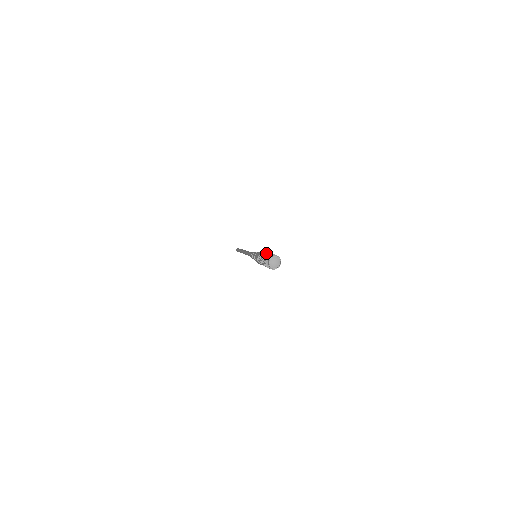
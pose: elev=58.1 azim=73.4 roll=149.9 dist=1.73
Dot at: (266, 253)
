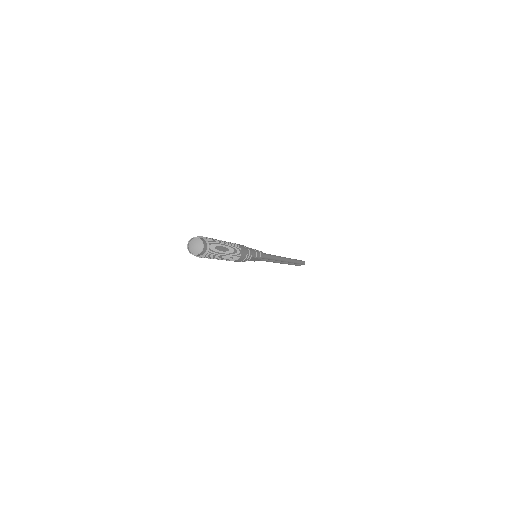
Dot at: occluded
